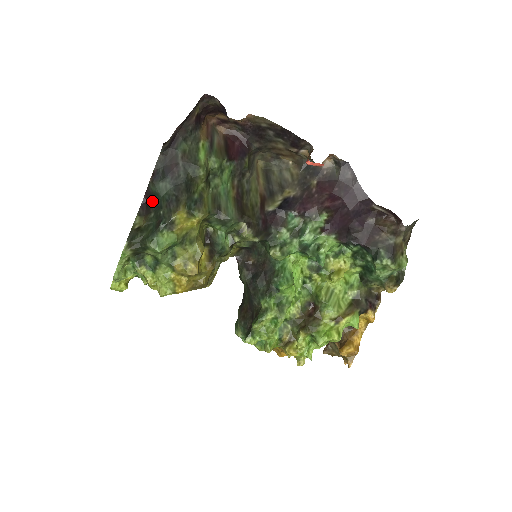
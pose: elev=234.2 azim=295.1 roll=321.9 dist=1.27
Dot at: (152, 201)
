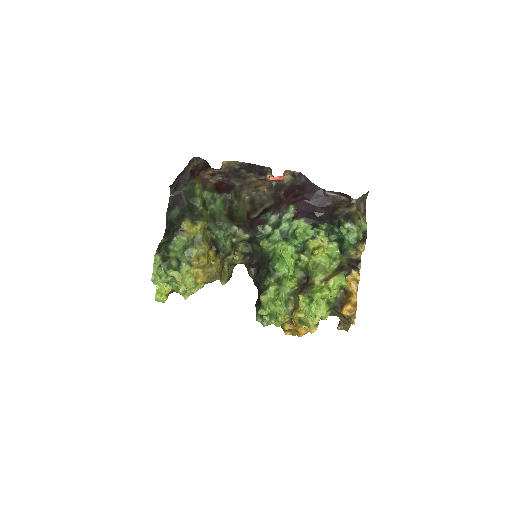
Dot at: (170, 226)
